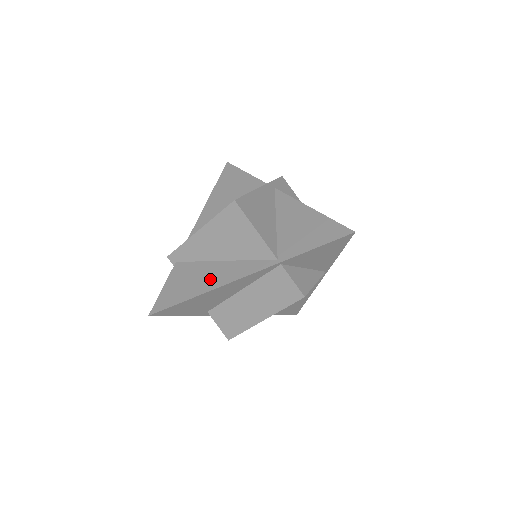
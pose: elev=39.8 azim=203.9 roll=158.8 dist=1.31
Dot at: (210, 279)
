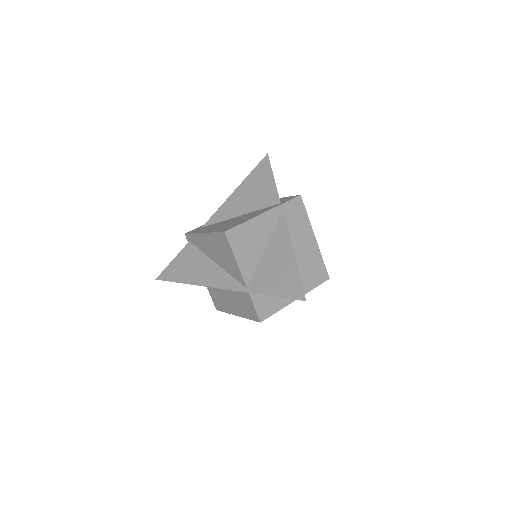
Dot at: (201, 274)
